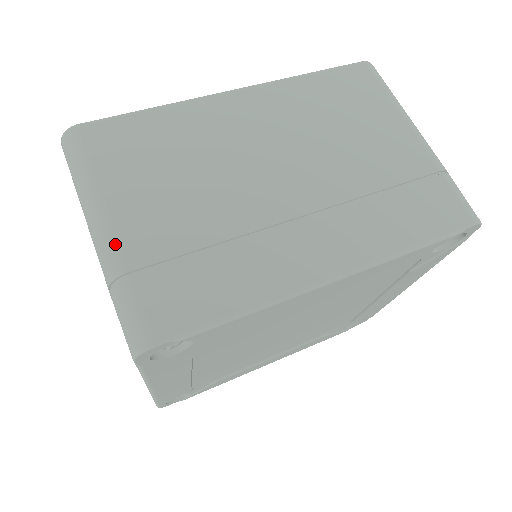
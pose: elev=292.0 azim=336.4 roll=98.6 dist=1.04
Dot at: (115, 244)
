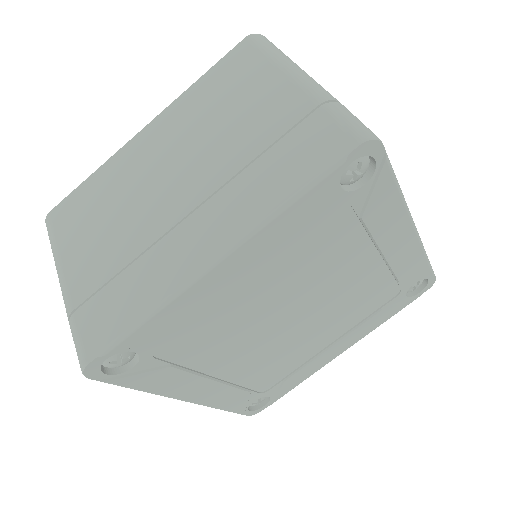
Dot at: occluded
